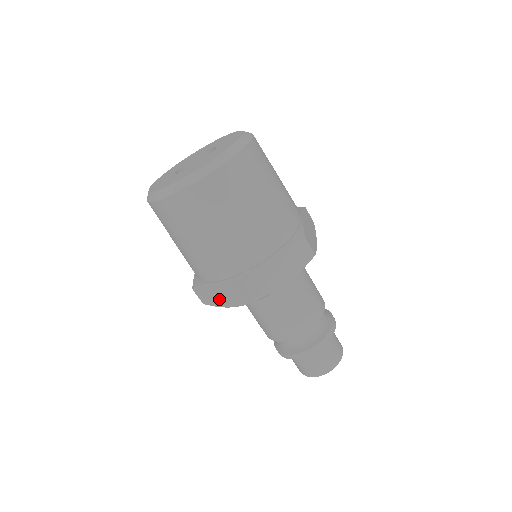
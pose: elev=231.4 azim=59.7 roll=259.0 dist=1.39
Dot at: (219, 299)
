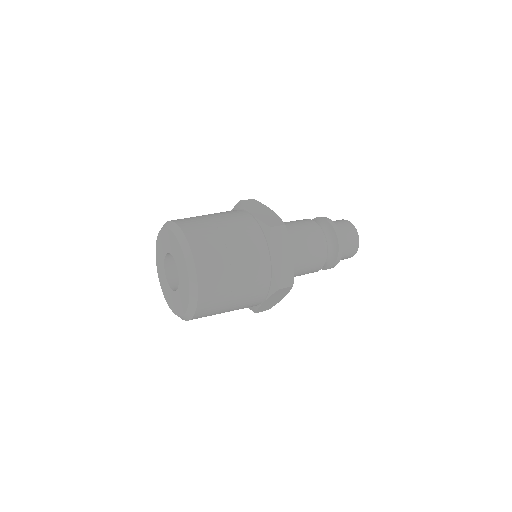
Dot at: occluded
